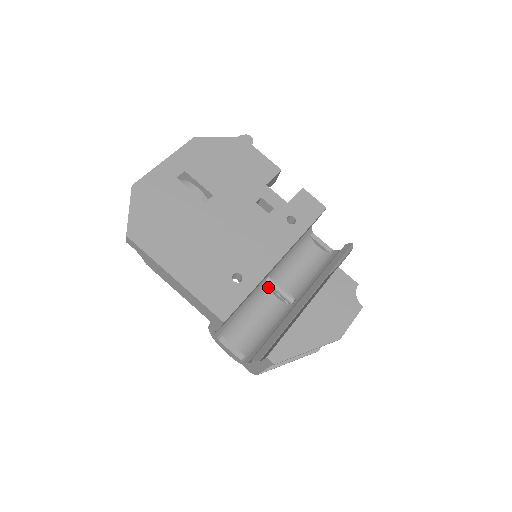
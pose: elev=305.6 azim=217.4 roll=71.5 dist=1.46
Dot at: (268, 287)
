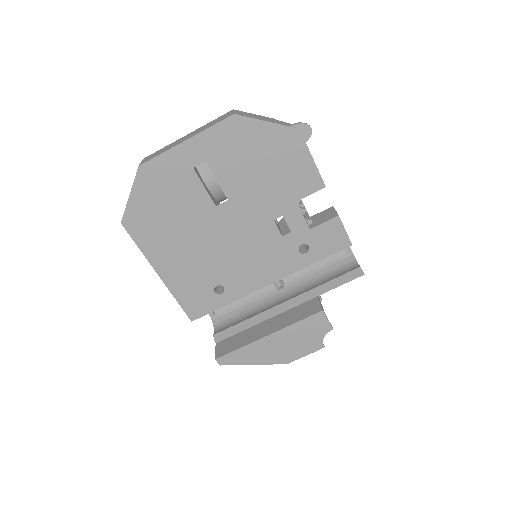
Dot at: occluded
